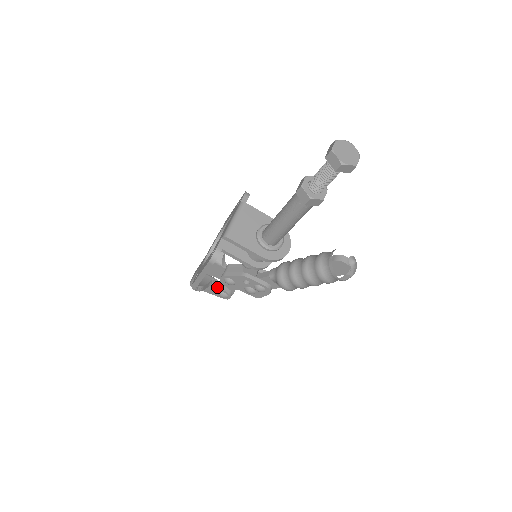
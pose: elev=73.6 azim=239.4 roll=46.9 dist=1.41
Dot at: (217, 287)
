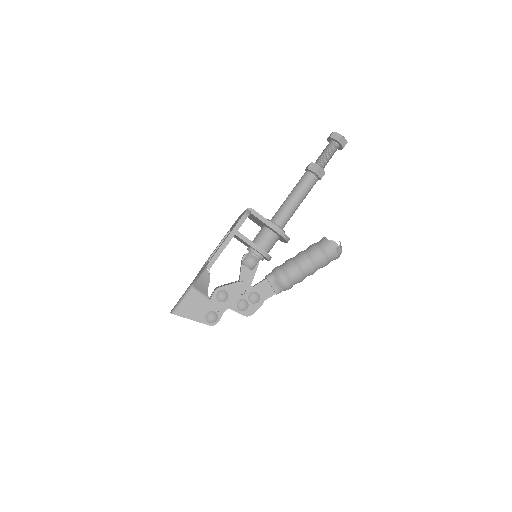
Dot at: (208, 304)
